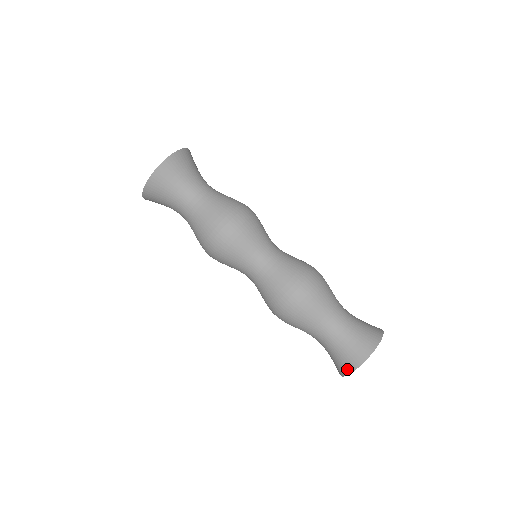
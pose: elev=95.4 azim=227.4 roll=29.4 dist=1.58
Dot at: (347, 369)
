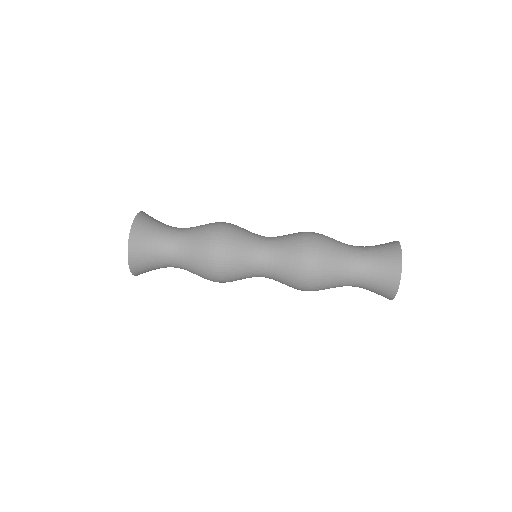
Dot at: (397, 257)
